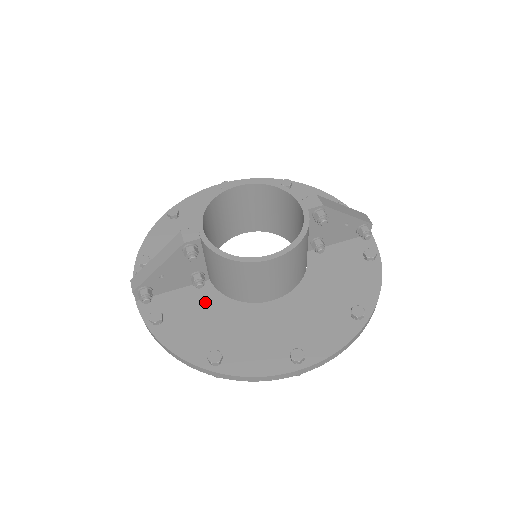
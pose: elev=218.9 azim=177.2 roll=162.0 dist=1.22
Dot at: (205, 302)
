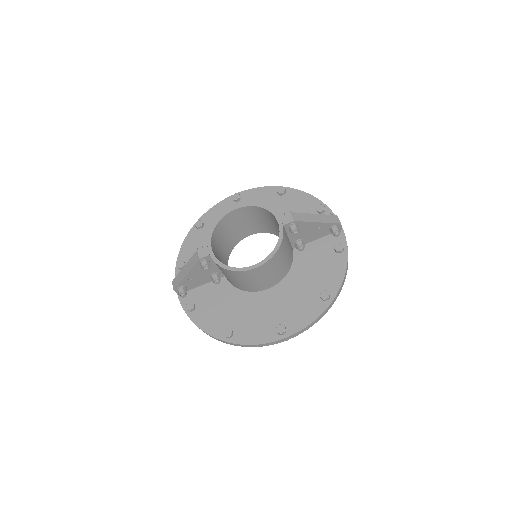
Dot at: (222, 293)
